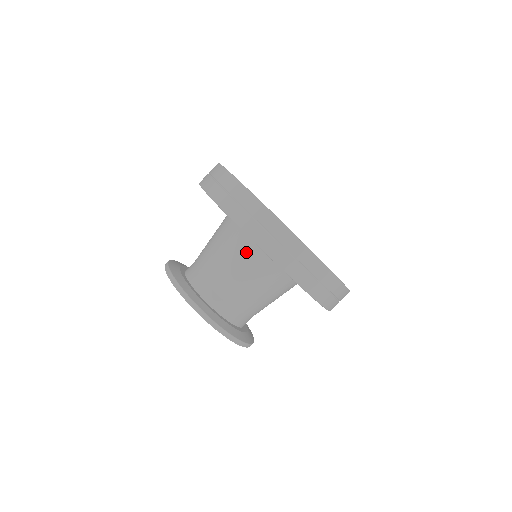
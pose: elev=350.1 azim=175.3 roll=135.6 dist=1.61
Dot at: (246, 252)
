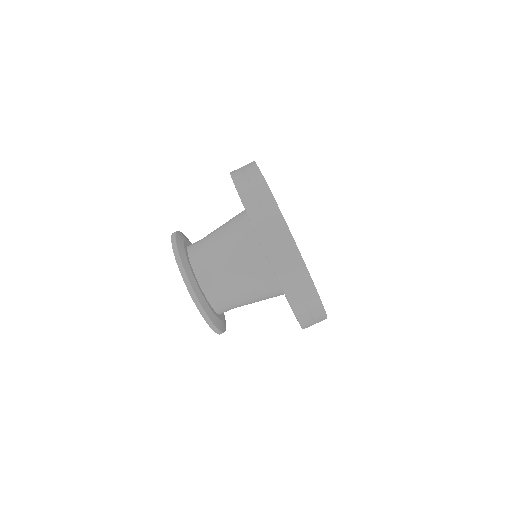
Dot at: (262, 277)
